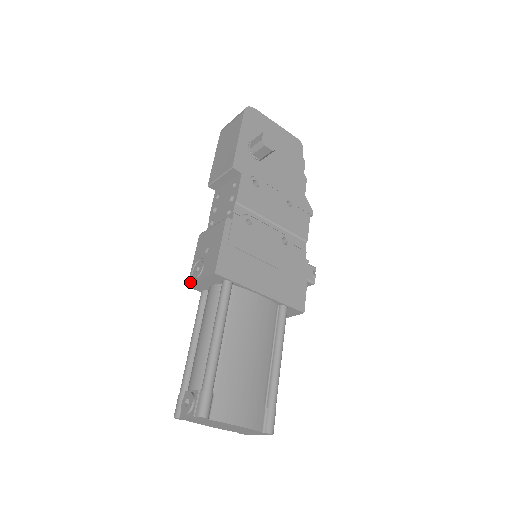
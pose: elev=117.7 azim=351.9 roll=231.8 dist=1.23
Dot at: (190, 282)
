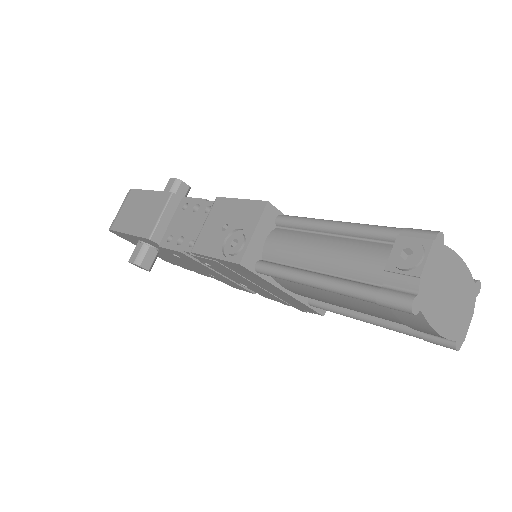
Dot at: (239, 257)
